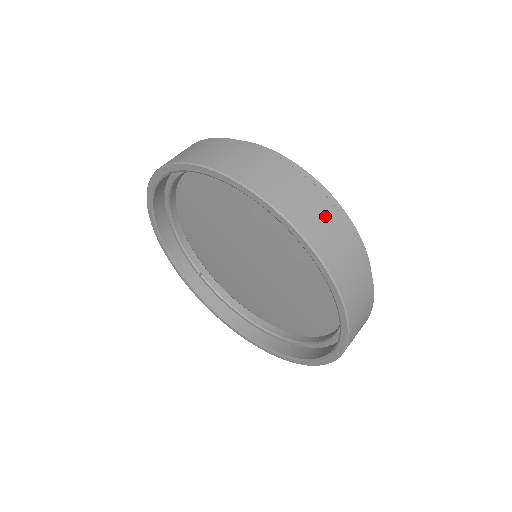
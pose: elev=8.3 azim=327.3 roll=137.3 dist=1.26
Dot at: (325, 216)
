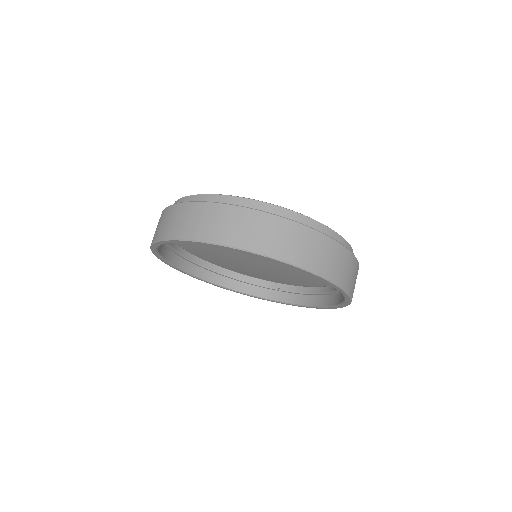
Dot at: (196, 214)
